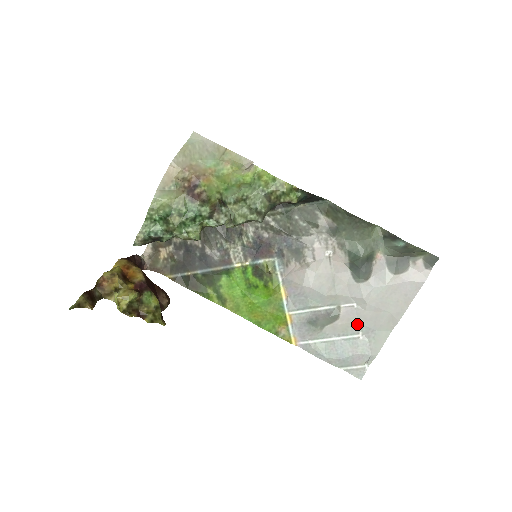
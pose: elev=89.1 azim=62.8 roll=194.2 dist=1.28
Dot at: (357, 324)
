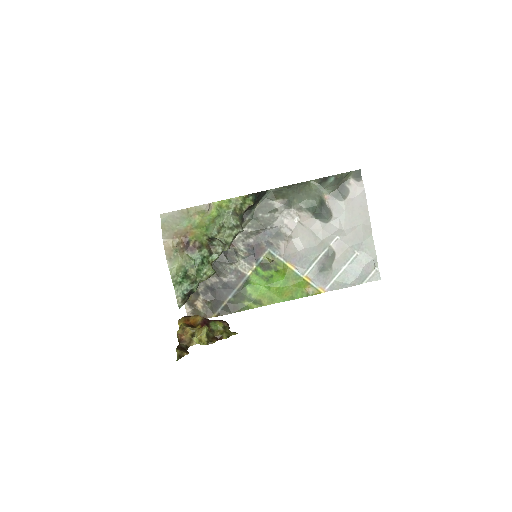
Dot at: (349, 248)
